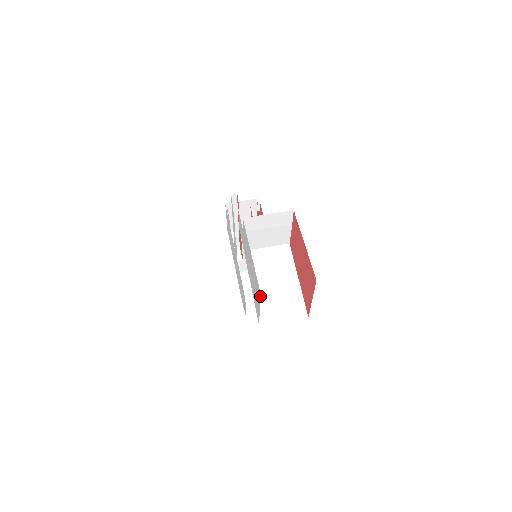
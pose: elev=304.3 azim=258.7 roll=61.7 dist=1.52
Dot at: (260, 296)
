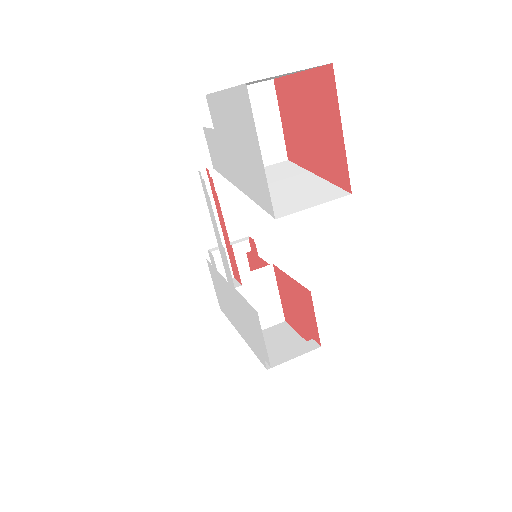
Dot at: occluded
